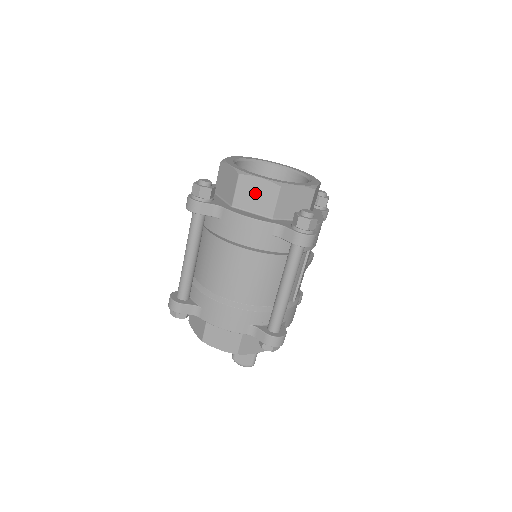
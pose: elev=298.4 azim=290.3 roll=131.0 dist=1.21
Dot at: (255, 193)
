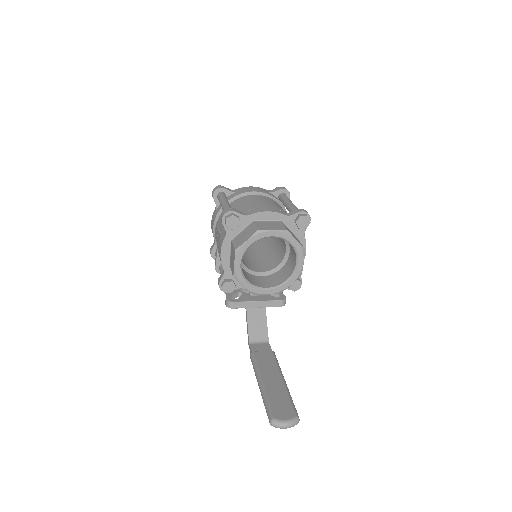
Dot at: occluded
